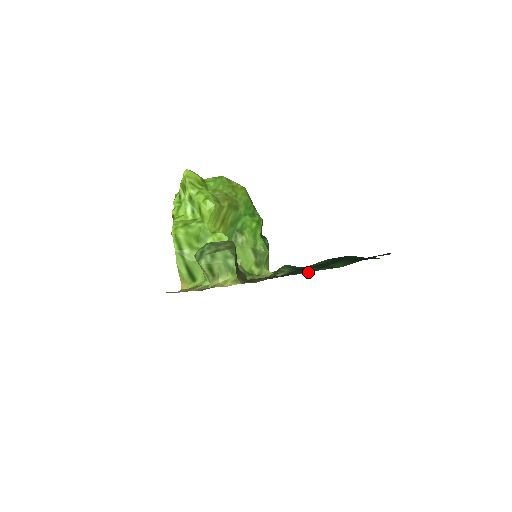
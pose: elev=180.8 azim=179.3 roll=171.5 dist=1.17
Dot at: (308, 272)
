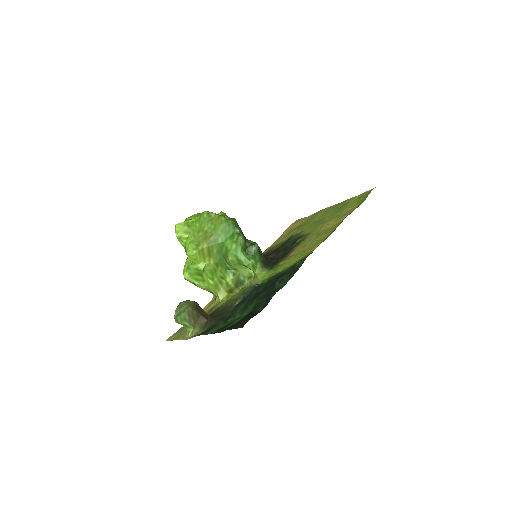
Dot at: occluded
